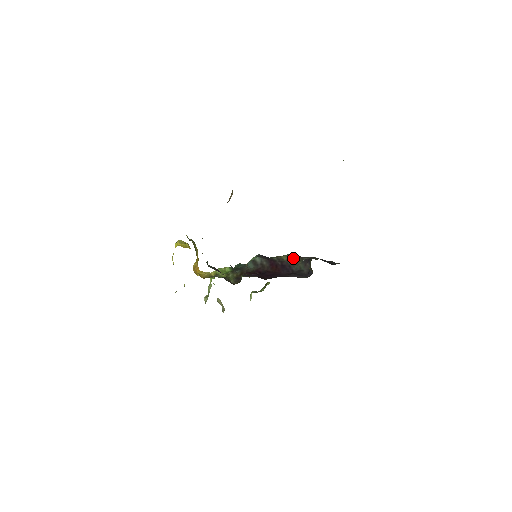
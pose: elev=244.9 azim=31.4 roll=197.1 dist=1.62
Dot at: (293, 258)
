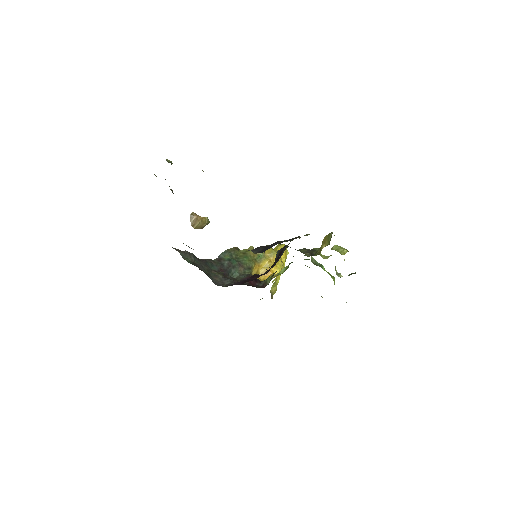
Dot at: (289, 243)
